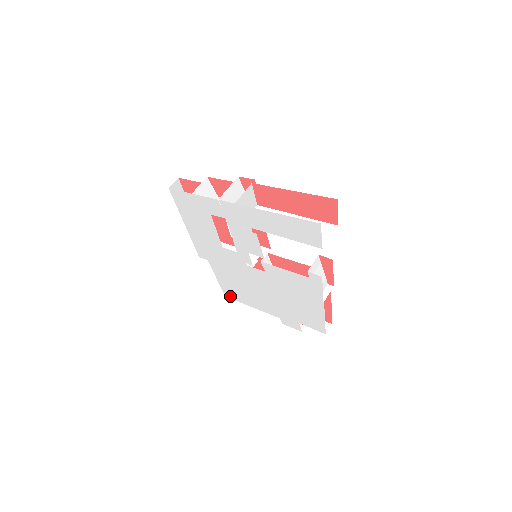
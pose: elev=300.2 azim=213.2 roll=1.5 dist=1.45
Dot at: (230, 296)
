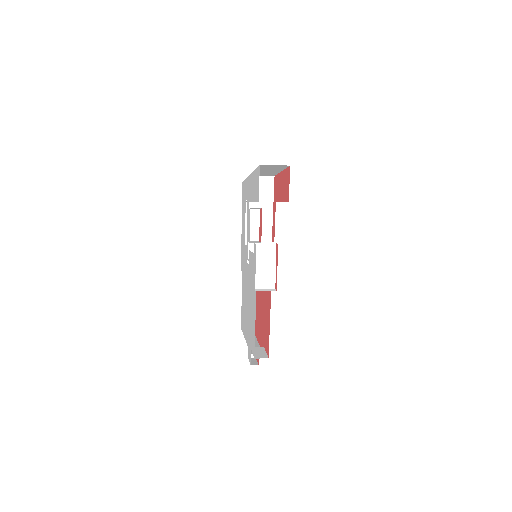
Dot at: occluded
